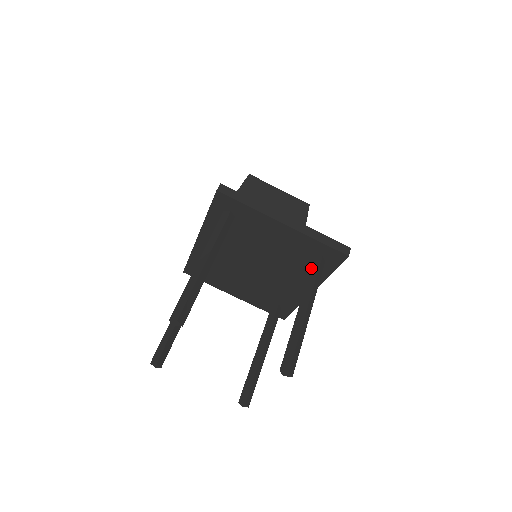
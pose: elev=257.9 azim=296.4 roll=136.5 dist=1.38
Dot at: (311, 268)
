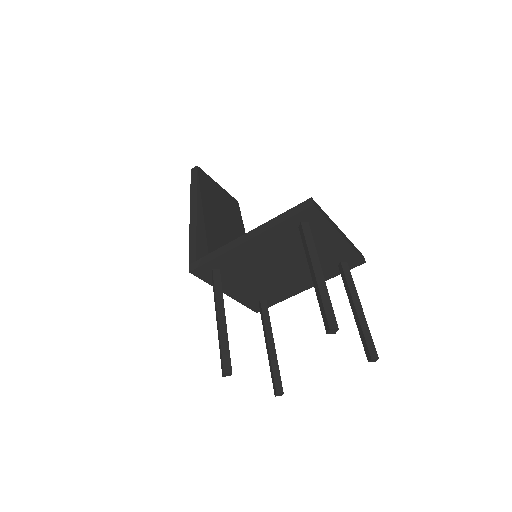
Dot at: (344, 272)
